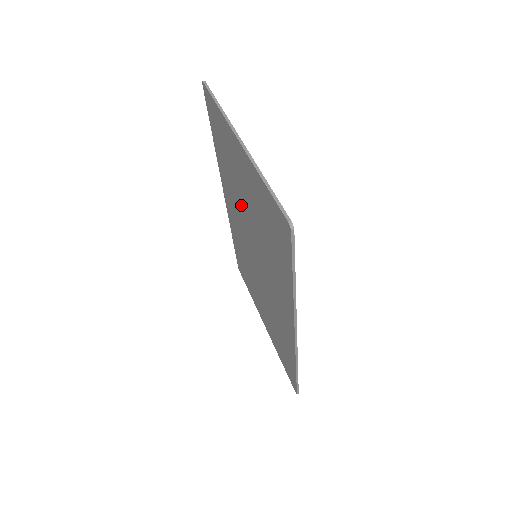
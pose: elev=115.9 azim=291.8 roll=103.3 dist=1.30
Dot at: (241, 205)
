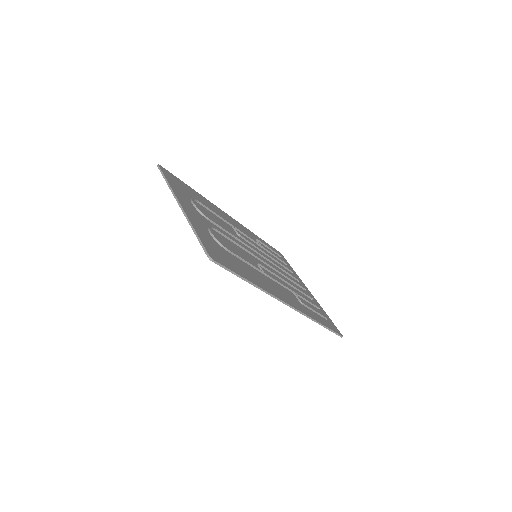
Dot at: occluded
